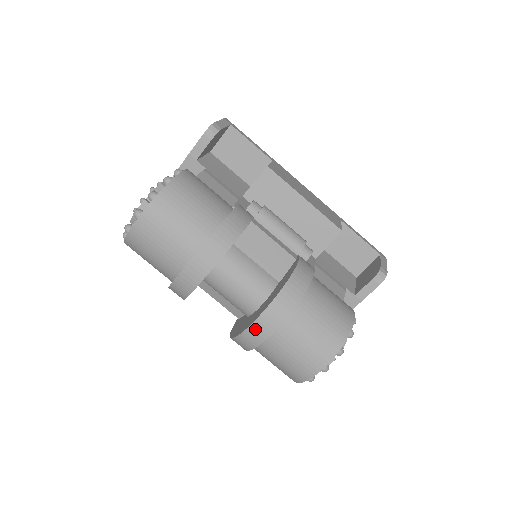
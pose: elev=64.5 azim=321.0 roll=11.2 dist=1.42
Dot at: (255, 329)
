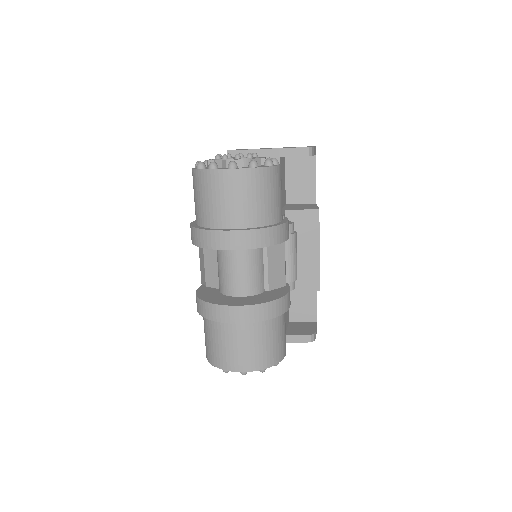
Dot at: (231, 311)
